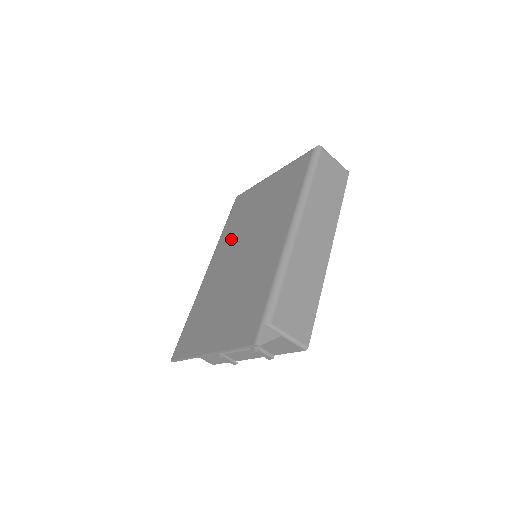
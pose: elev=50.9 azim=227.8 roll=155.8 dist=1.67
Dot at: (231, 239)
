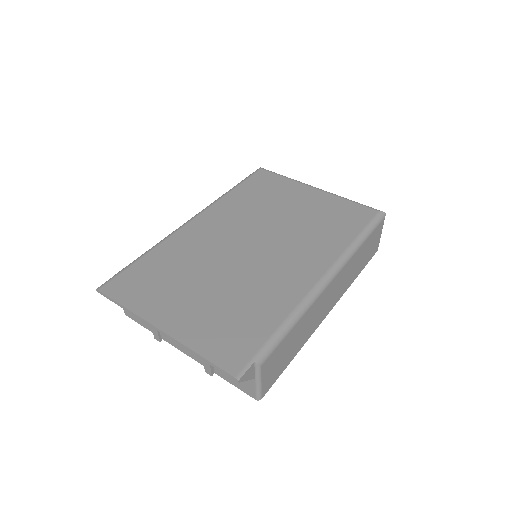
Dot at: (239, 213)
